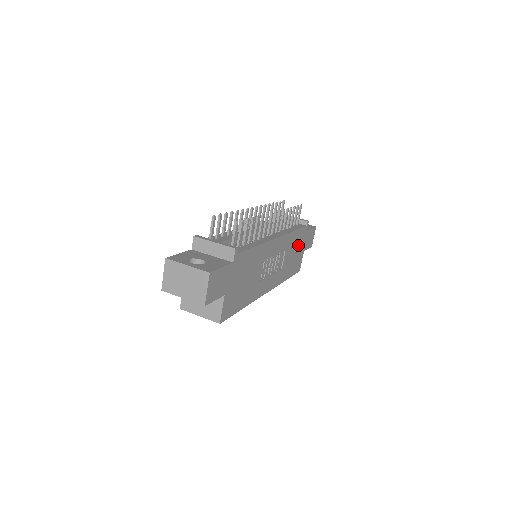
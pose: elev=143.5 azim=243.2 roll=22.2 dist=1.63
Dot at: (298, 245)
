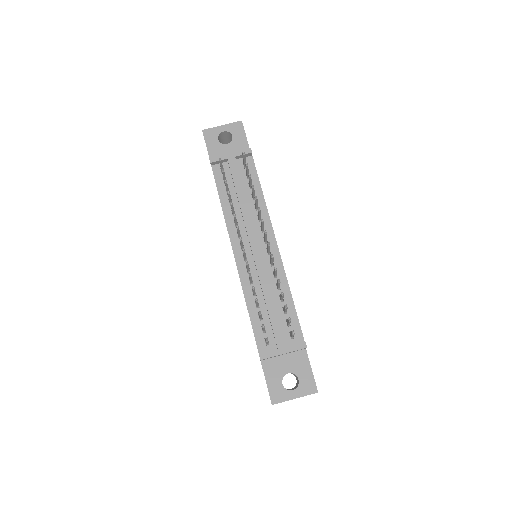
Dot at: occluded
